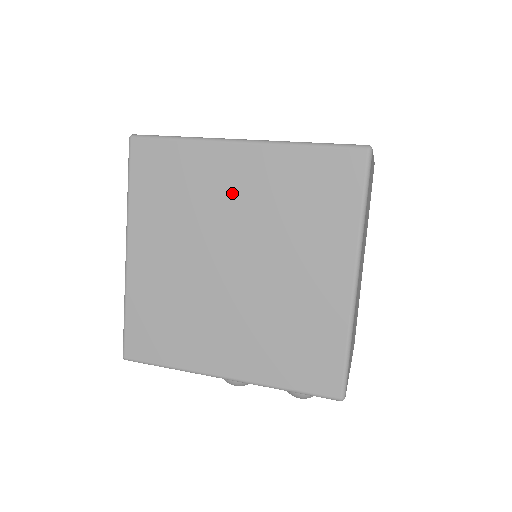
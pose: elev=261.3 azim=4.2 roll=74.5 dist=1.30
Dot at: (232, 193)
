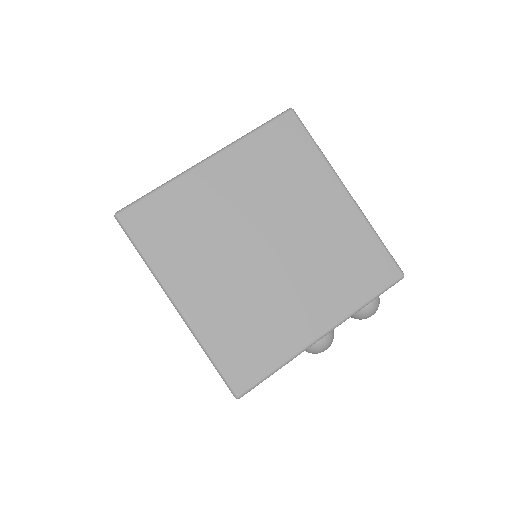
Dot at: (228, 197)
